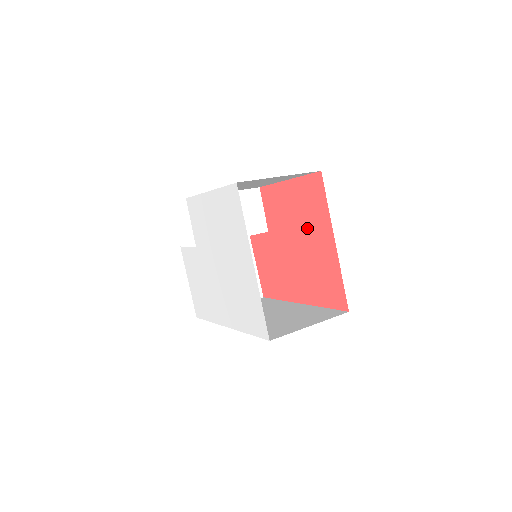
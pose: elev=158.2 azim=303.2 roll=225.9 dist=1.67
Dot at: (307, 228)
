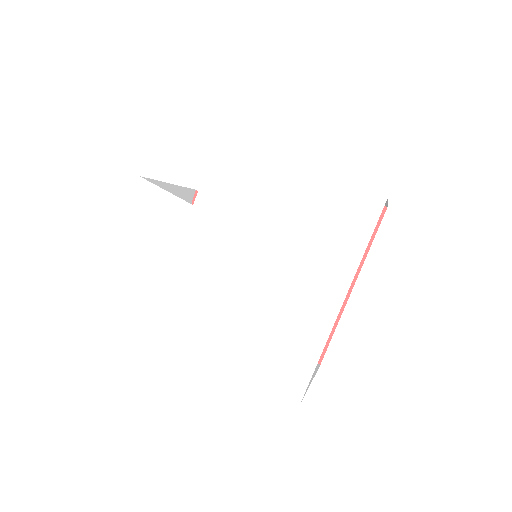
Dot at: occluded
